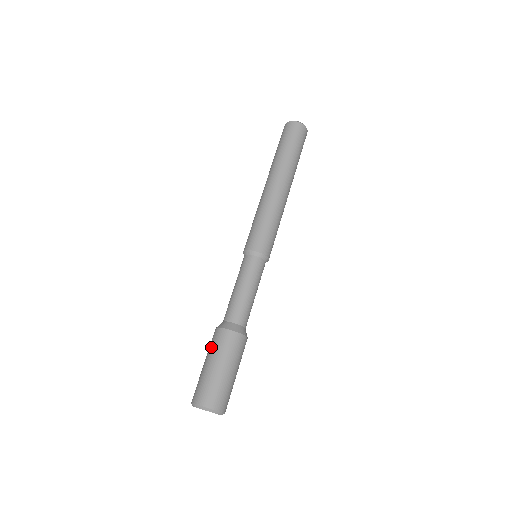
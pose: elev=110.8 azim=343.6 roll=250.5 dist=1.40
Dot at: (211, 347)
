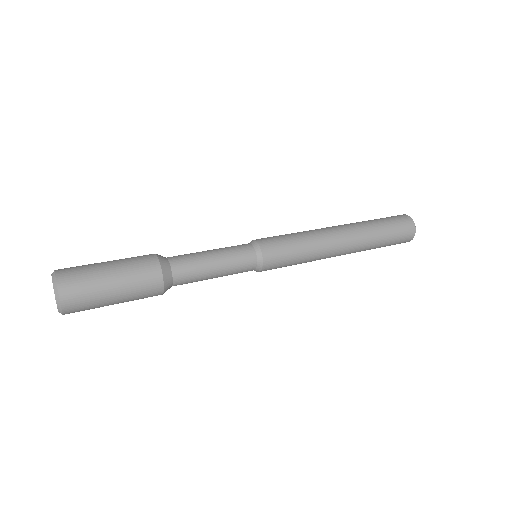
Dot at: occluded
